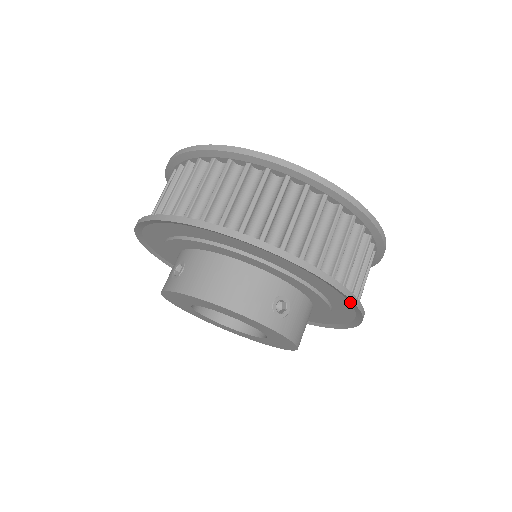
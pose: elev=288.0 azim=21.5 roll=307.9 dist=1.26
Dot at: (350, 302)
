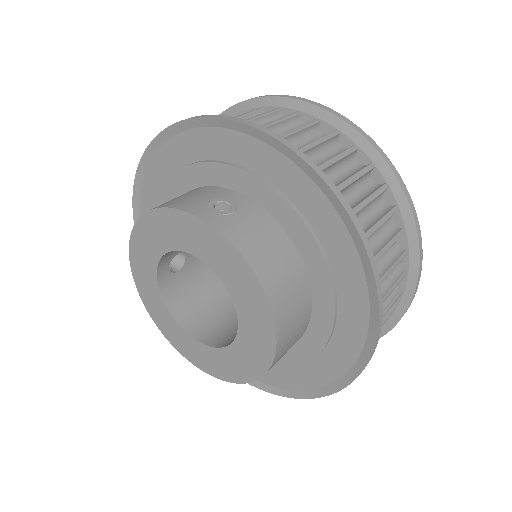
Dot at: (303, 168)
